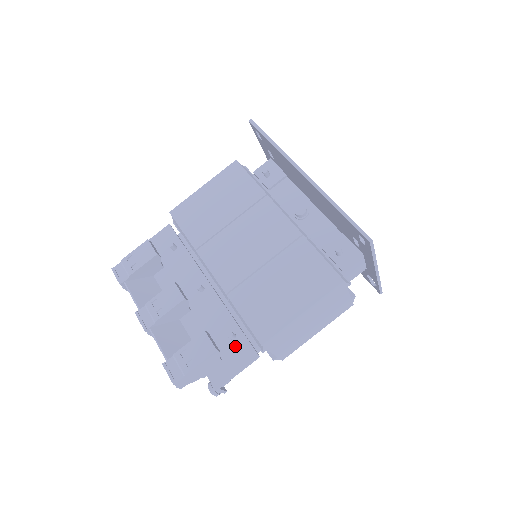
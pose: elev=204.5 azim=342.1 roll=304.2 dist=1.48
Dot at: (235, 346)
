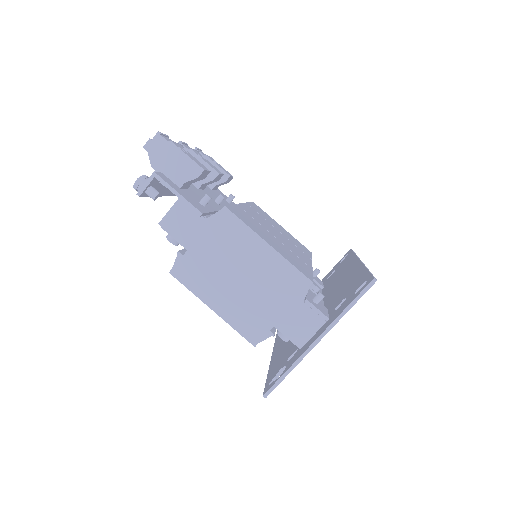
Dot at: (197, 202)
